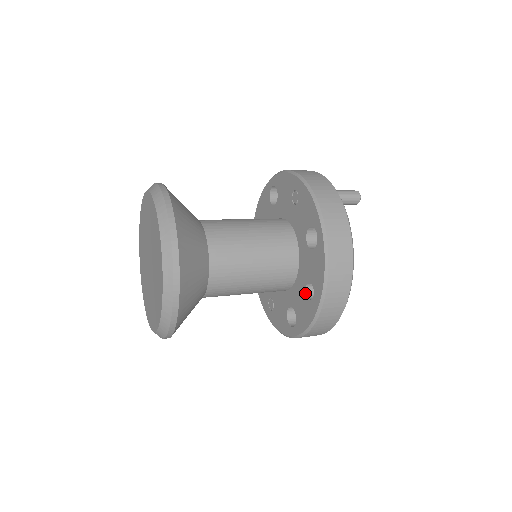
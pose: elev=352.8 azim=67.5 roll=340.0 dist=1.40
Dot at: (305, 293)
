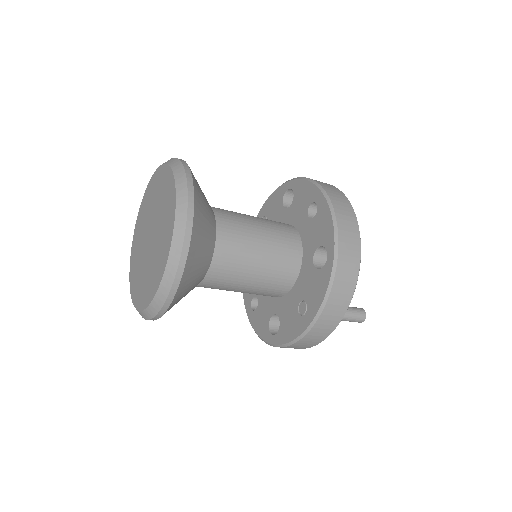
Dot at: (311, 219)
